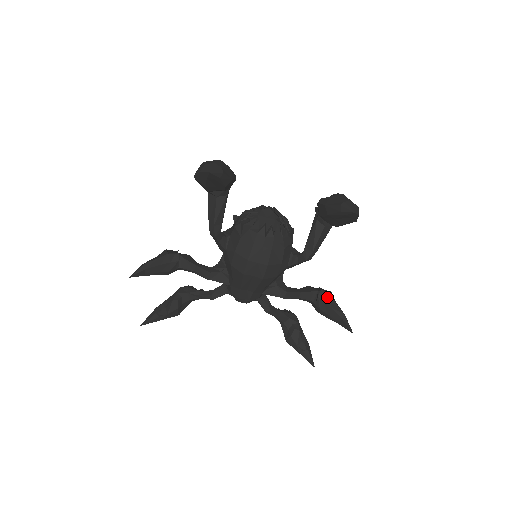
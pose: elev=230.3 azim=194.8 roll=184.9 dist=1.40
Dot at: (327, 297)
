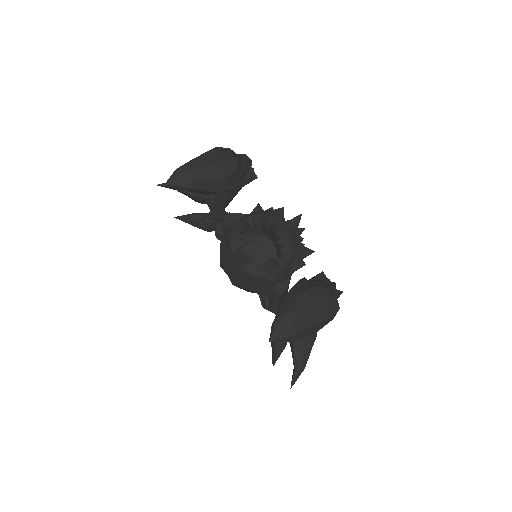
Dot at: (300, 342)
